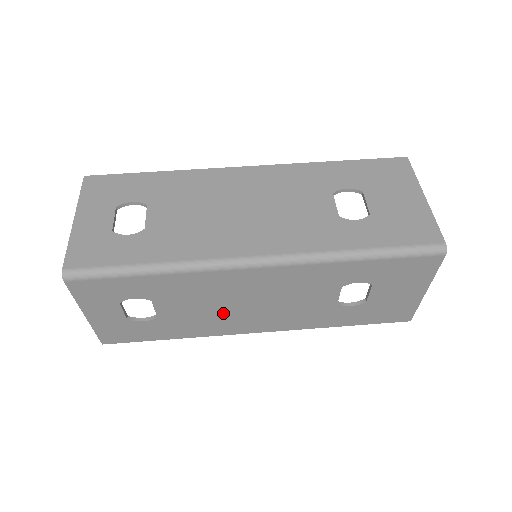
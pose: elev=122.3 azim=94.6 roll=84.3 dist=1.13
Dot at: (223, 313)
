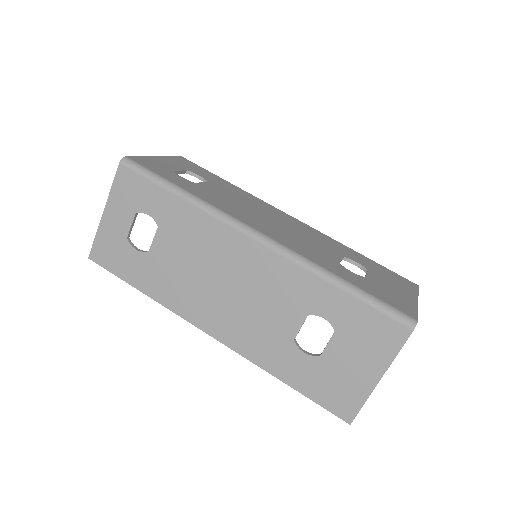
Dot at: (198, 283)
